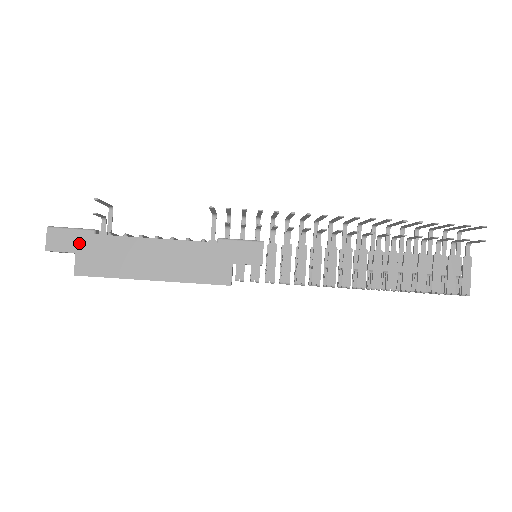
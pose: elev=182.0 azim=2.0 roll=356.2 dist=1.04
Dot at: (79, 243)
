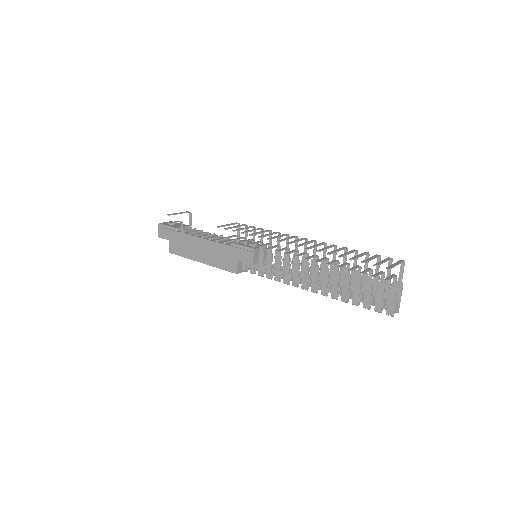
Dot at: (170, 235)
